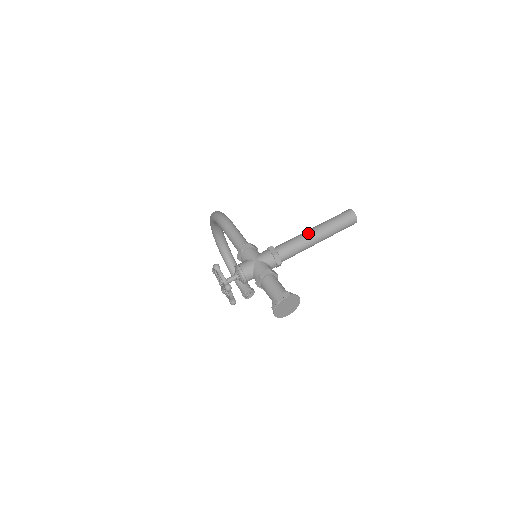
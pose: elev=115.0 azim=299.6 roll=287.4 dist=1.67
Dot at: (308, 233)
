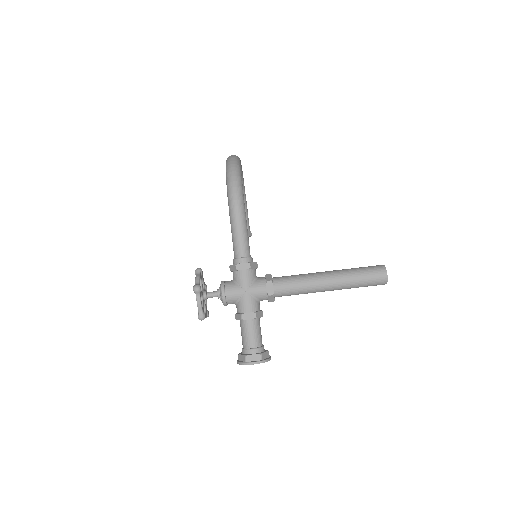
Dot at: (321, 282)
